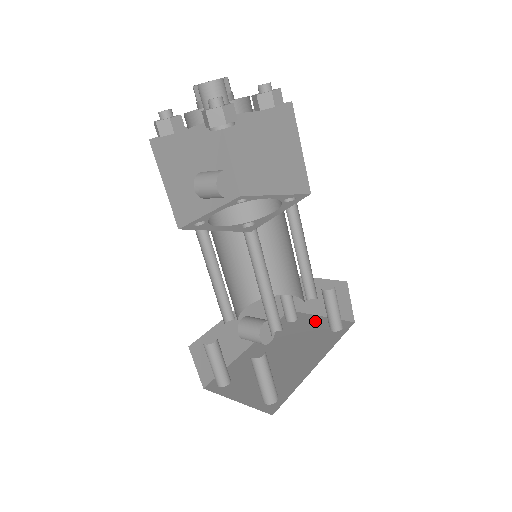
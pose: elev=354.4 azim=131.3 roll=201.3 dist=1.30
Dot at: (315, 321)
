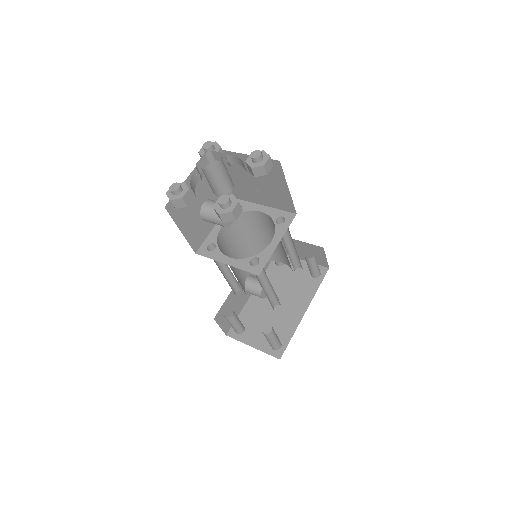
Dot at: occluded
